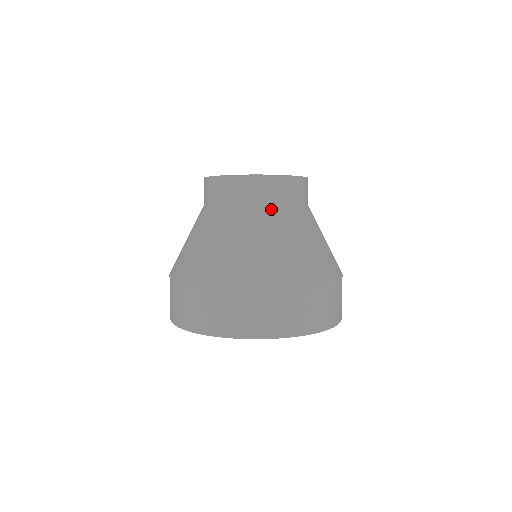
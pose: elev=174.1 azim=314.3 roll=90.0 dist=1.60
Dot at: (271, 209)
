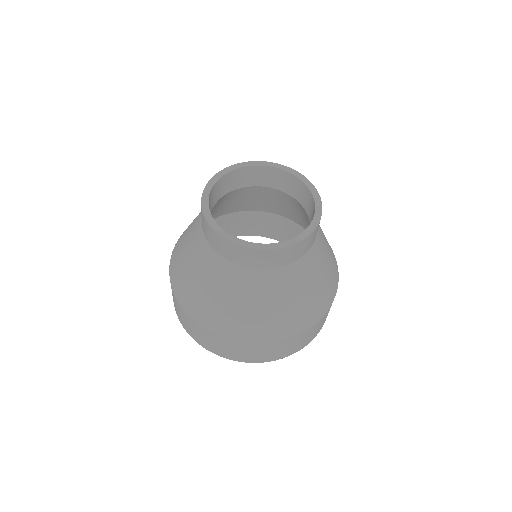
Dot at: (234, 268)
